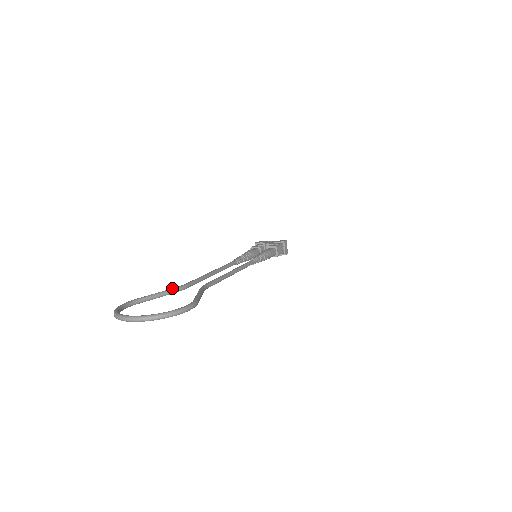
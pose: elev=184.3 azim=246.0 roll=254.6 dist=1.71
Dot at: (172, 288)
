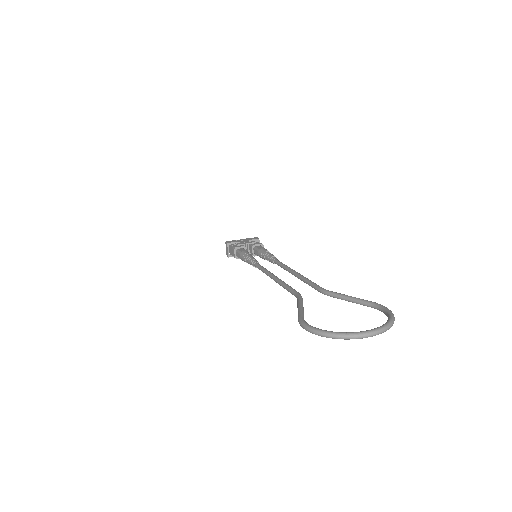
Dot at: (300, 298)
